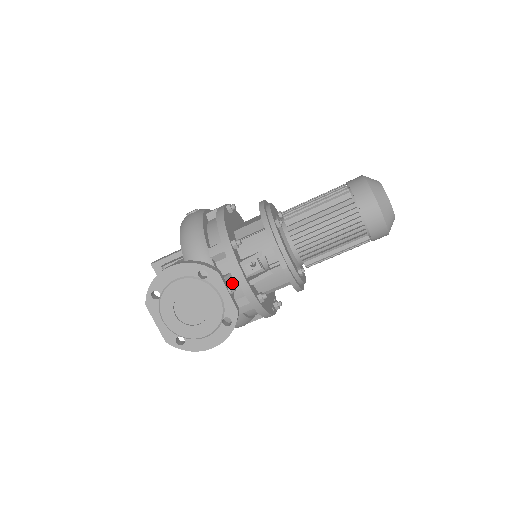
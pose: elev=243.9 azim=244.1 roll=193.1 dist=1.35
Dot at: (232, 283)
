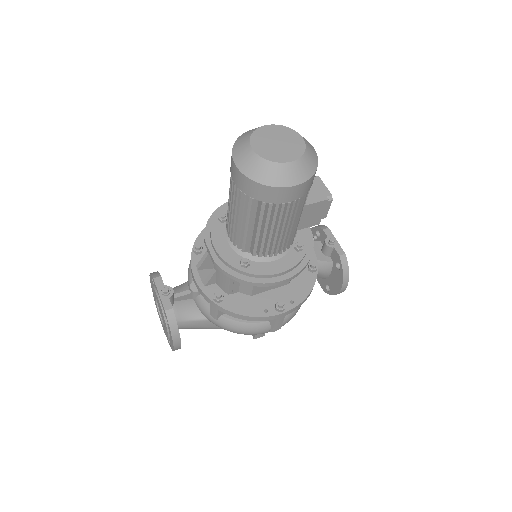
Dot at: occluded
